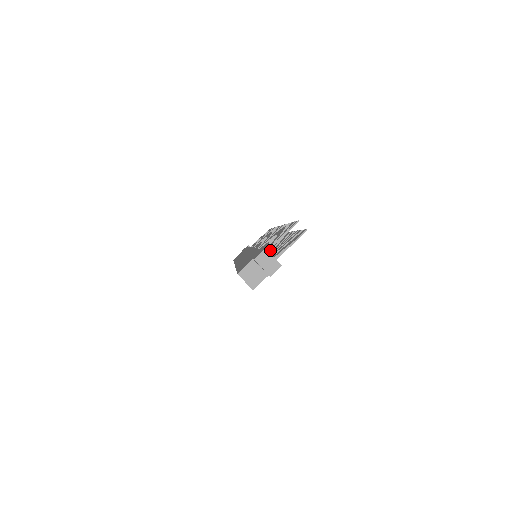
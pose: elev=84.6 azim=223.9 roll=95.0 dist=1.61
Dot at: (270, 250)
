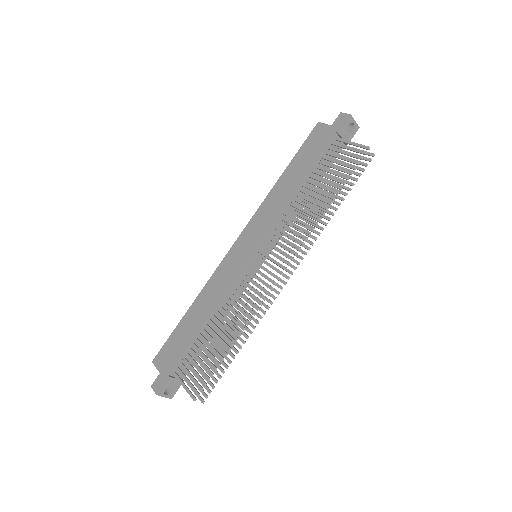
Dot at: occluded
